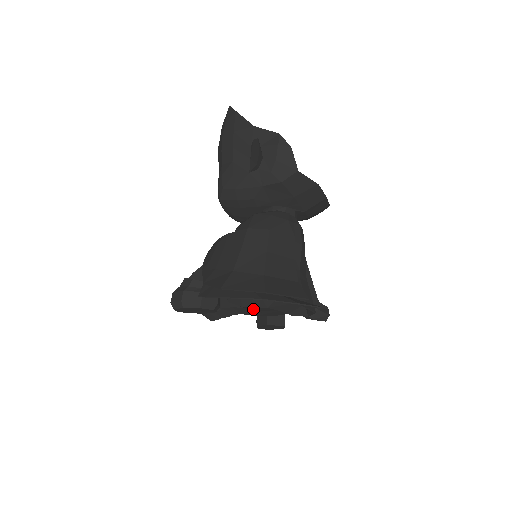
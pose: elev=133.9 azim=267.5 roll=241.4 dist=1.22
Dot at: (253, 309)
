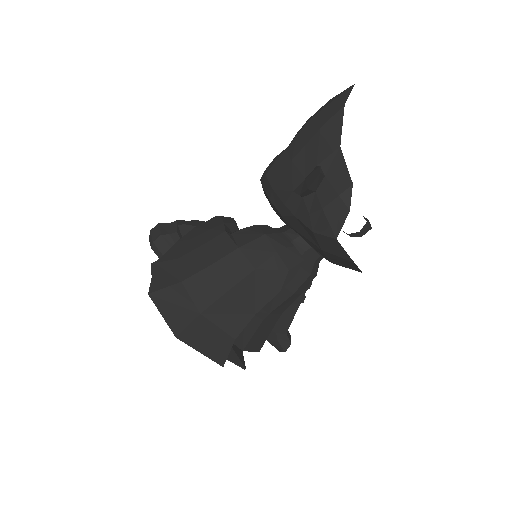
Dot at: occluded
